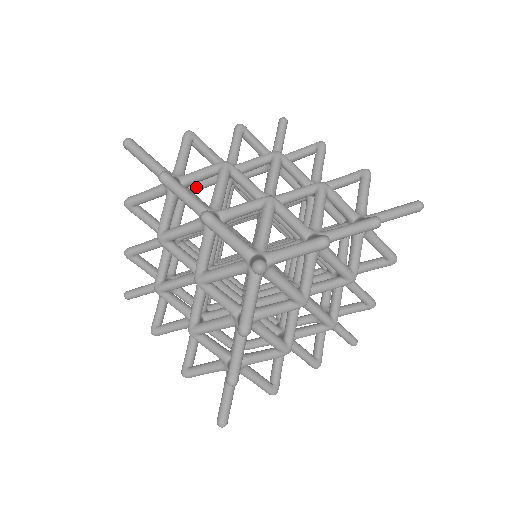
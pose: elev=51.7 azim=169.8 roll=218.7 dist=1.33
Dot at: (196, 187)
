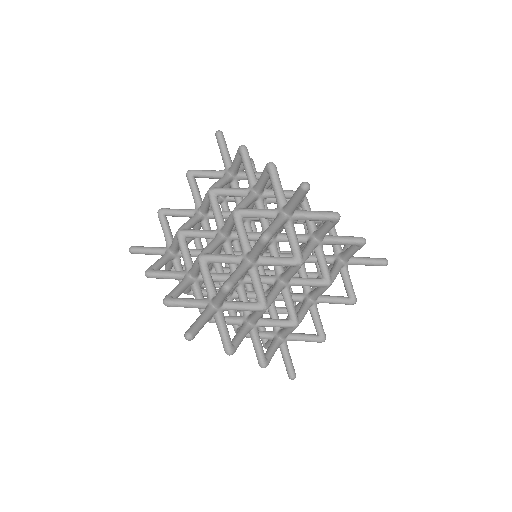
Dot at: occluded
